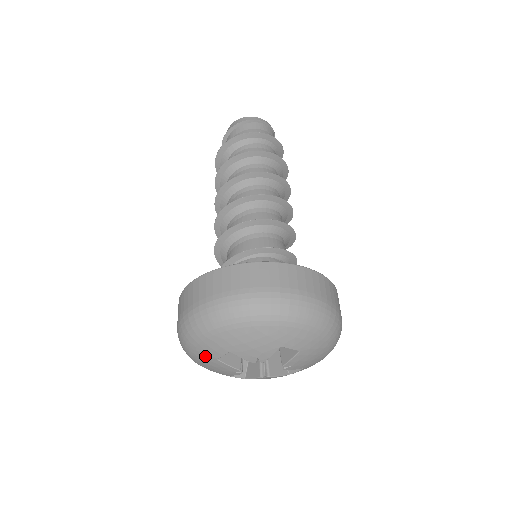
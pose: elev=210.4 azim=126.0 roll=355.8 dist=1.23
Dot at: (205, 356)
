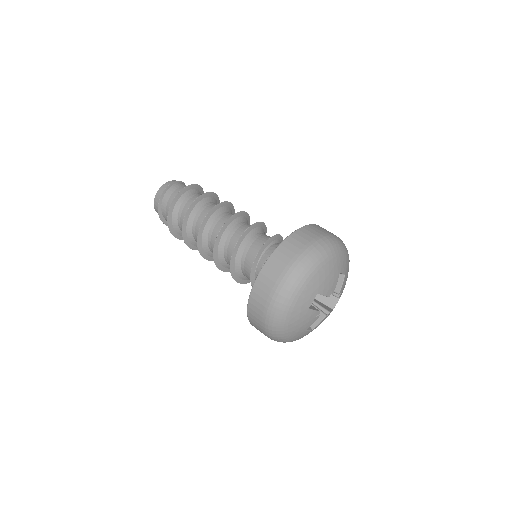
Dot at: (300, 312)
